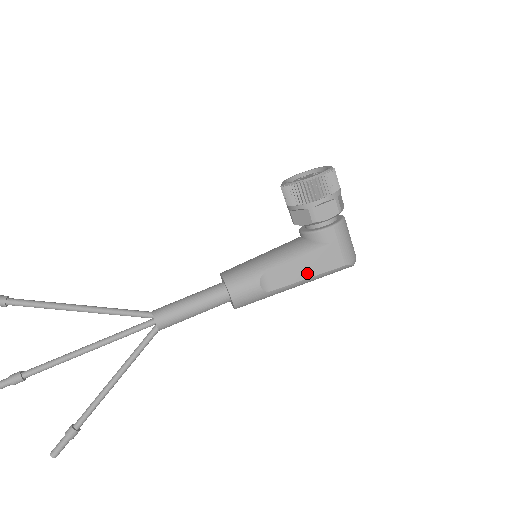
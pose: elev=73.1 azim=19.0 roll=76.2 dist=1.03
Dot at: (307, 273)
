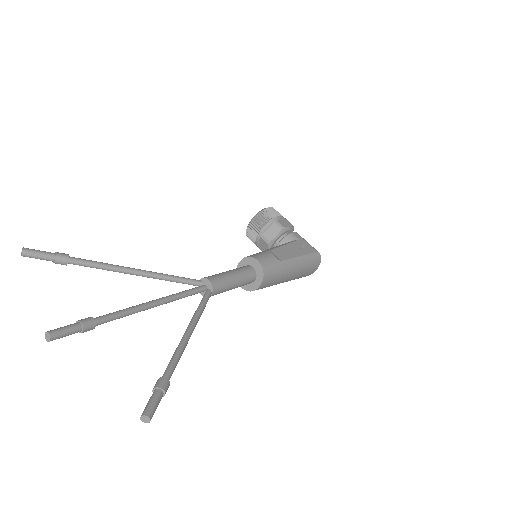
Dot at: (297, 253)
